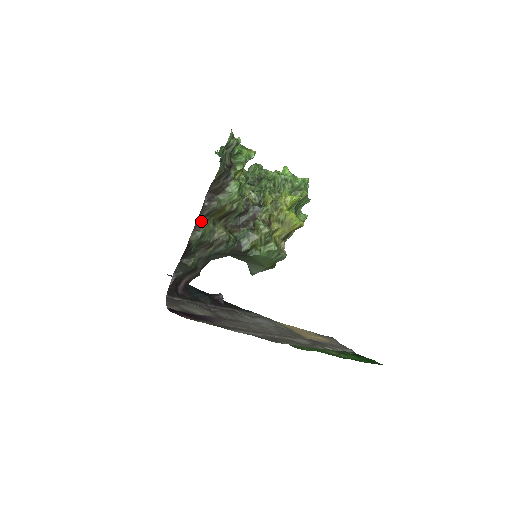
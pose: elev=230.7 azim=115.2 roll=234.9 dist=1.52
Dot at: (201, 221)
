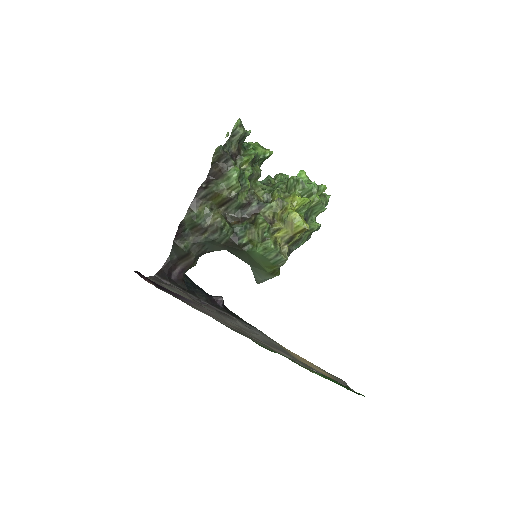
Dot at: (197, 202)
